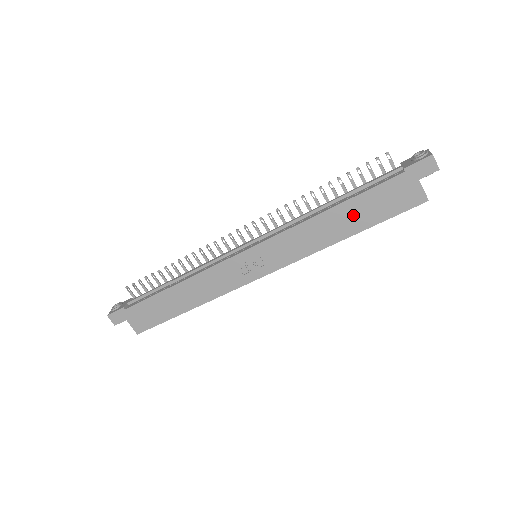
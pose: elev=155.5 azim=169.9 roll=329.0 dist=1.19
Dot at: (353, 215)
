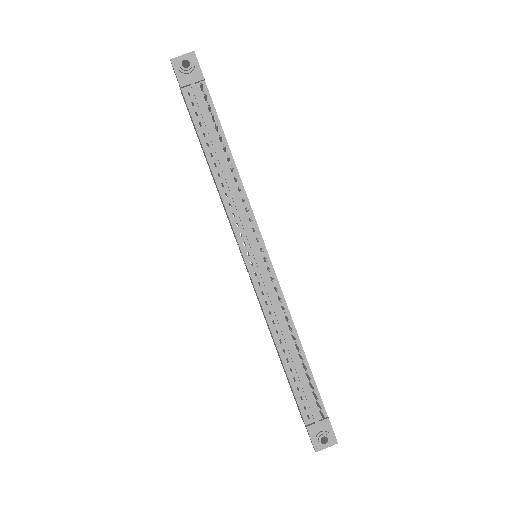
Dot at: occluded
